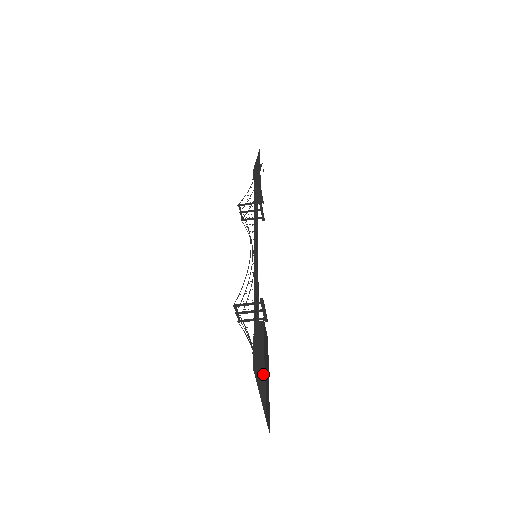
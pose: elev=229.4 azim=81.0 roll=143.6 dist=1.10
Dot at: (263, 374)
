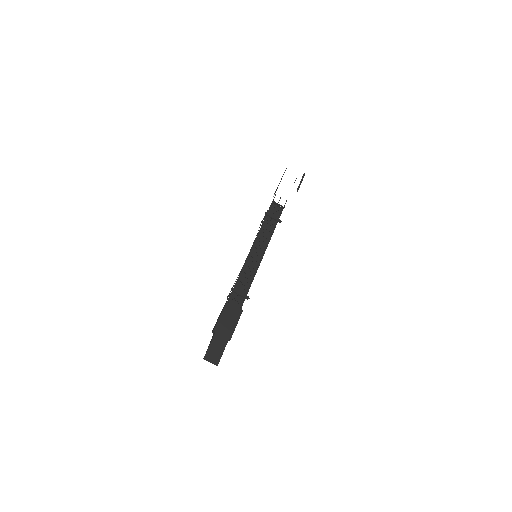
Dot at: (214, 334)
